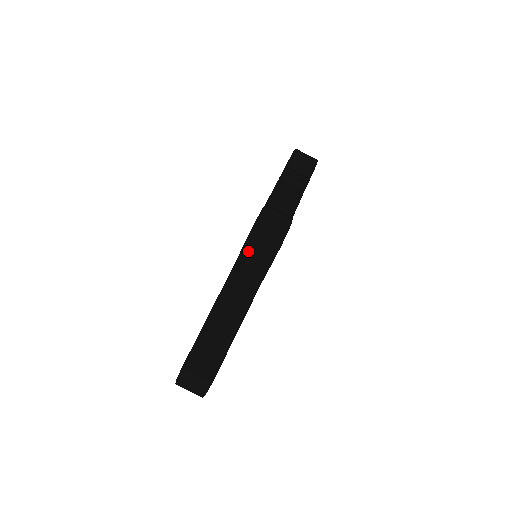
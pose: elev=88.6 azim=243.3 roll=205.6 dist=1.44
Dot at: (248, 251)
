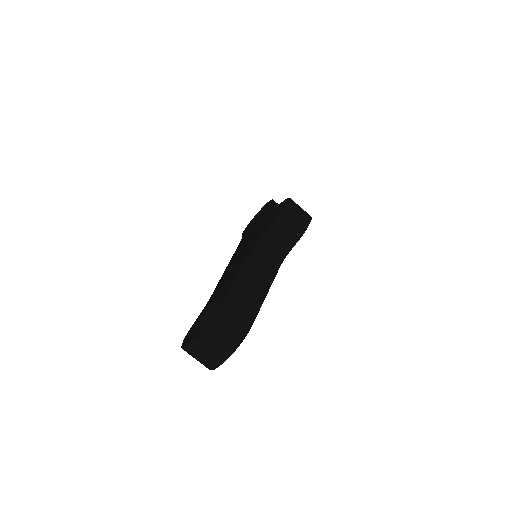
Dot at: (281, 221)
